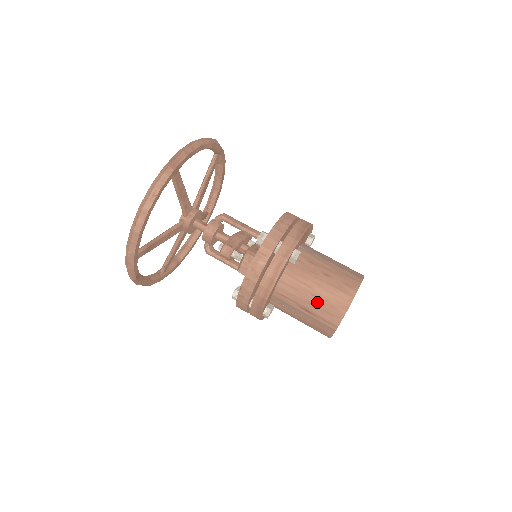
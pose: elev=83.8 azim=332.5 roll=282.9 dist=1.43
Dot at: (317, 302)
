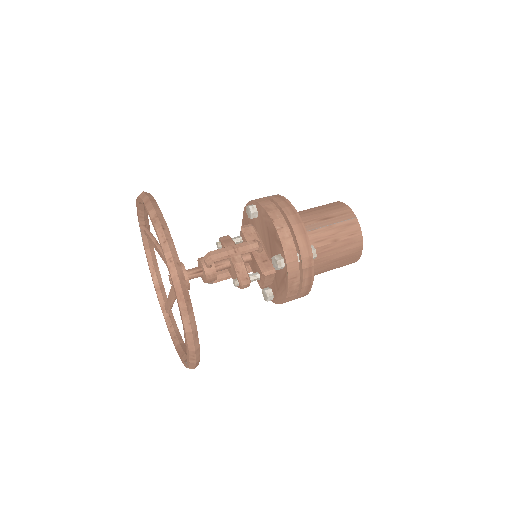
Dot at: (339, 263)
